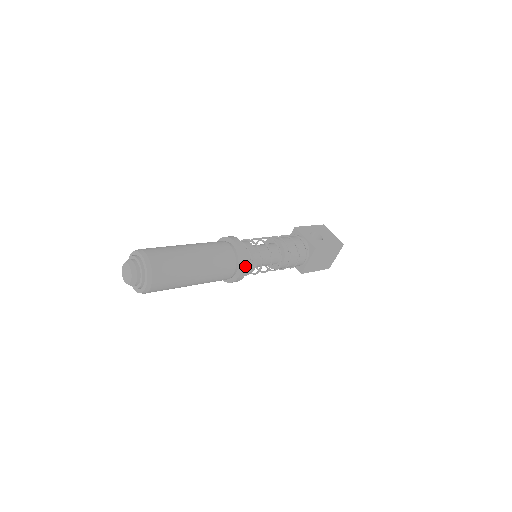
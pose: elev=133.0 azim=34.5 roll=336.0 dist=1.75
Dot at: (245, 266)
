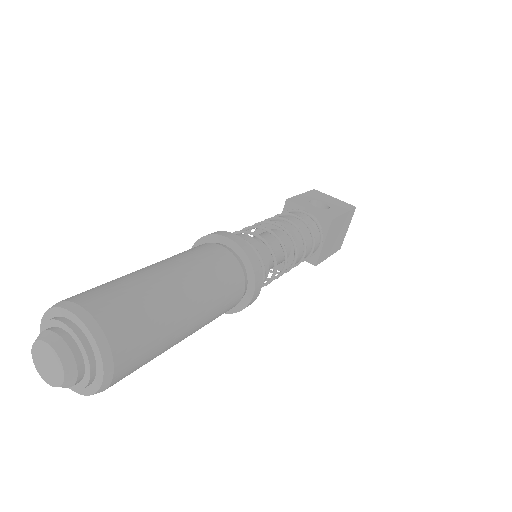
Dot at: (259, 275)
